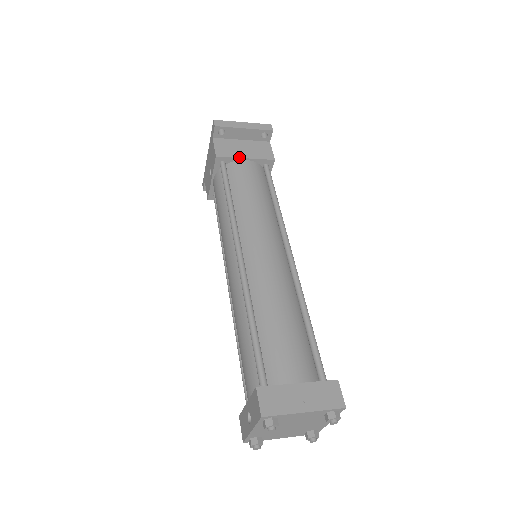
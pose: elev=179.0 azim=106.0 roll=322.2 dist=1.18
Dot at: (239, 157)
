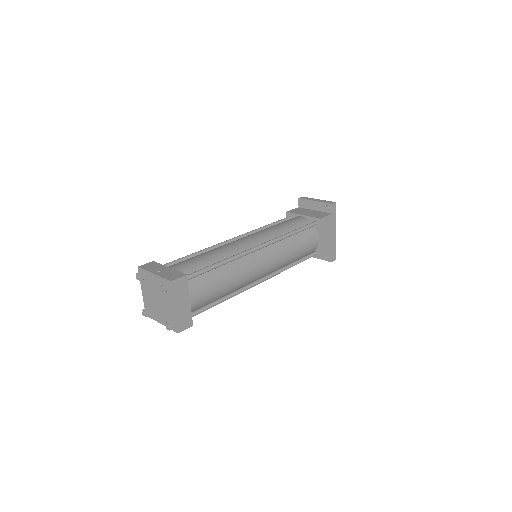
Dot at: (299, 214)
